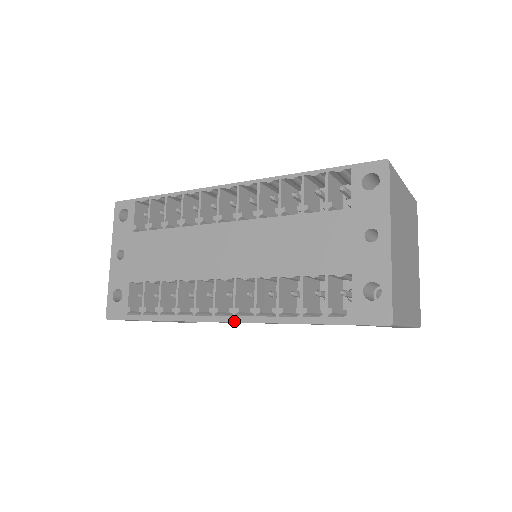
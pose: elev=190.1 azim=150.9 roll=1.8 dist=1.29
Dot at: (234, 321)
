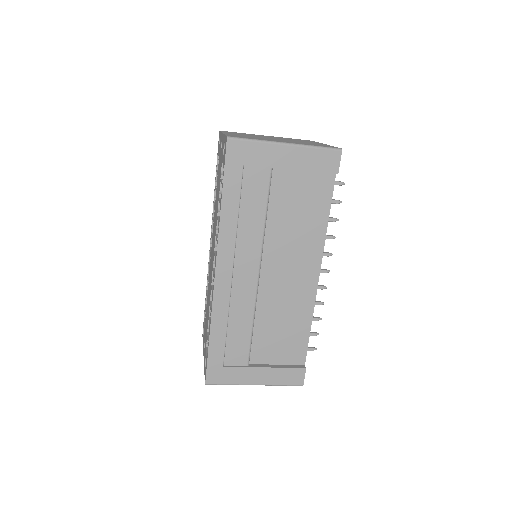
Dot at: (216, 262)
